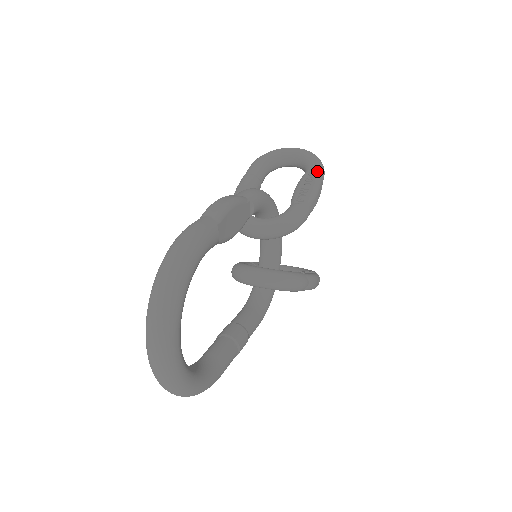
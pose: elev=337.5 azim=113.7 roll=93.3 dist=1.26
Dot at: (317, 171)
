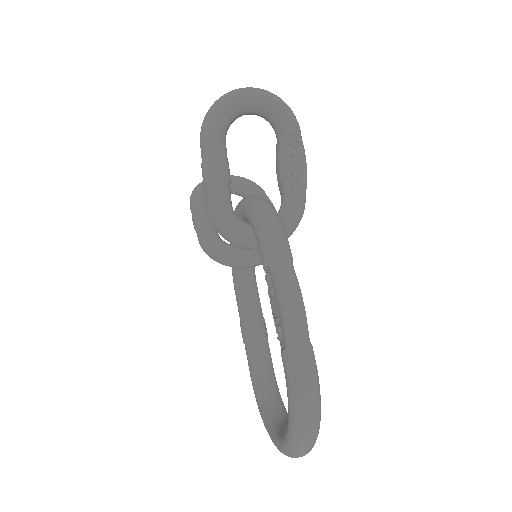
Dot at: (298, 136)
